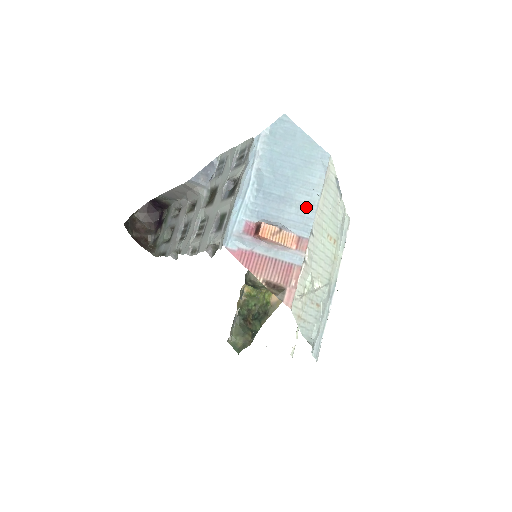
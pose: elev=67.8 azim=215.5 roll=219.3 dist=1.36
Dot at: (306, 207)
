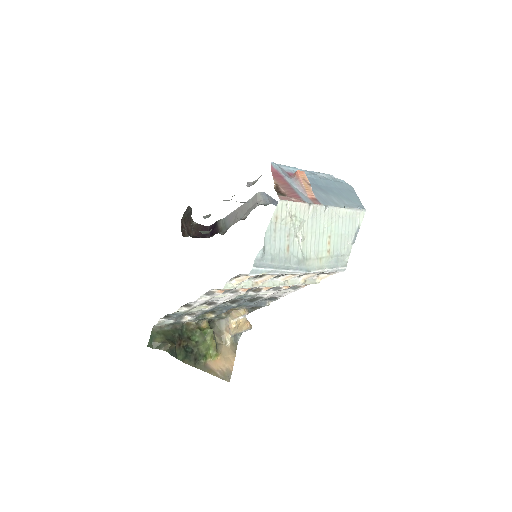
Dot at: (332, 201)
